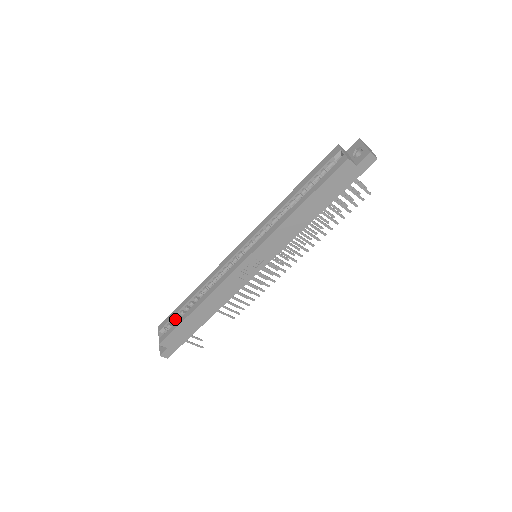
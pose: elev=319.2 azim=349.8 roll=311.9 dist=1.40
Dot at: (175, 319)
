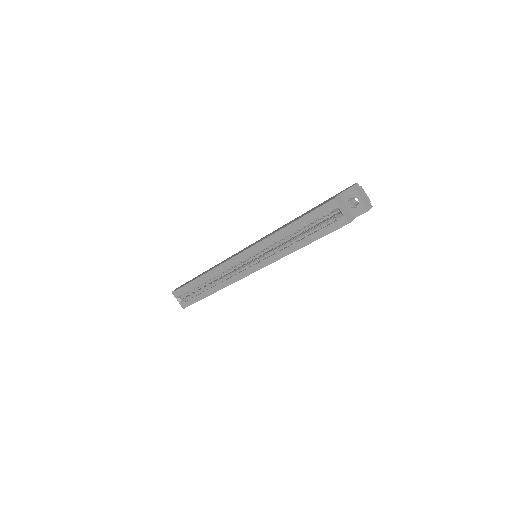
Dot at: (188, 290)
